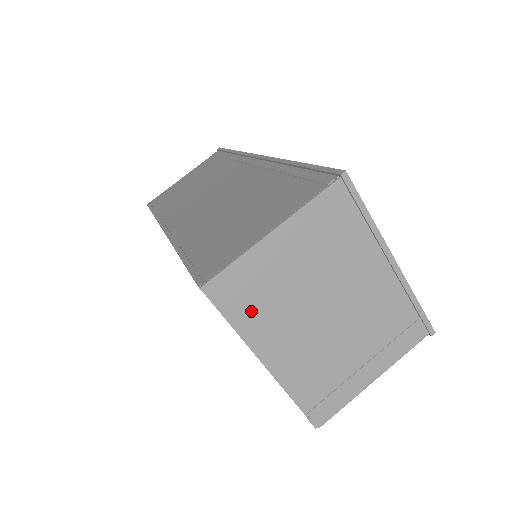
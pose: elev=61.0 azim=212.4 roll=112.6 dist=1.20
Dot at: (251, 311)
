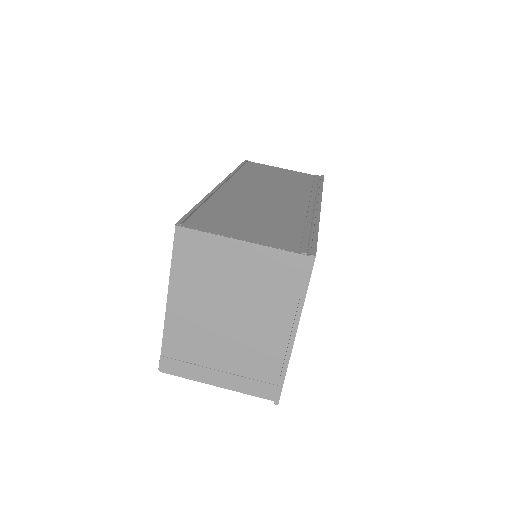
Dot at: (189, 268)
